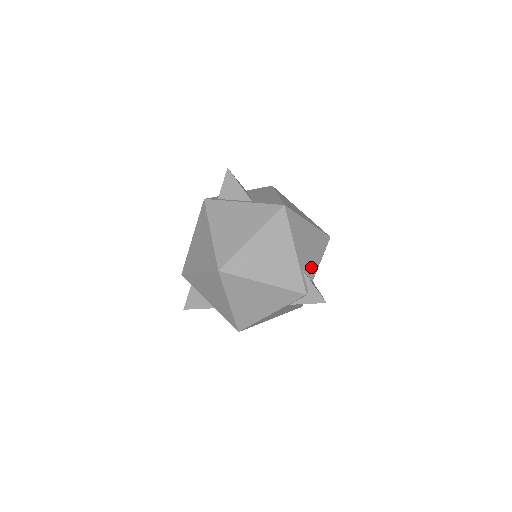
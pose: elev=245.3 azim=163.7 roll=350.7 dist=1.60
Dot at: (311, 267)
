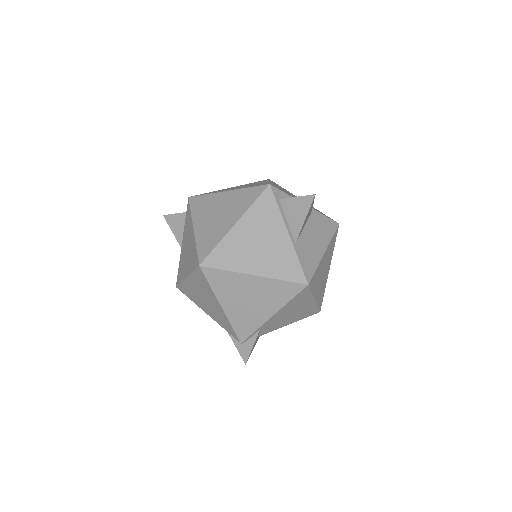
Dot at: (272, 328)
